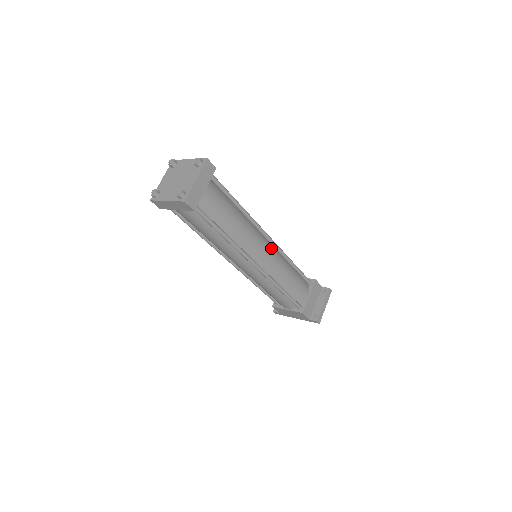
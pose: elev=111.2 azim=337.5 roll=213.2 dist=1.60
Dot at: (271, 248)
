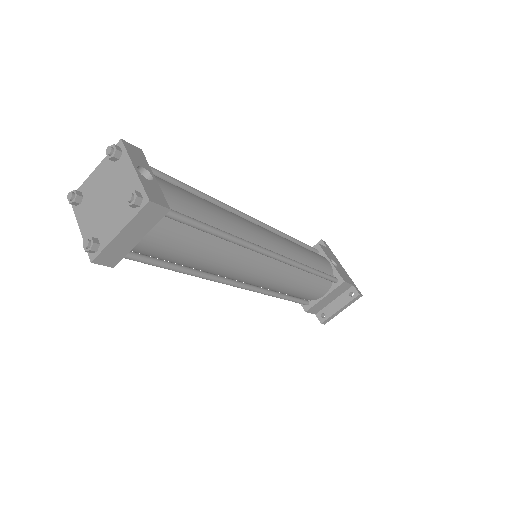
Dot at: (274, 266)
